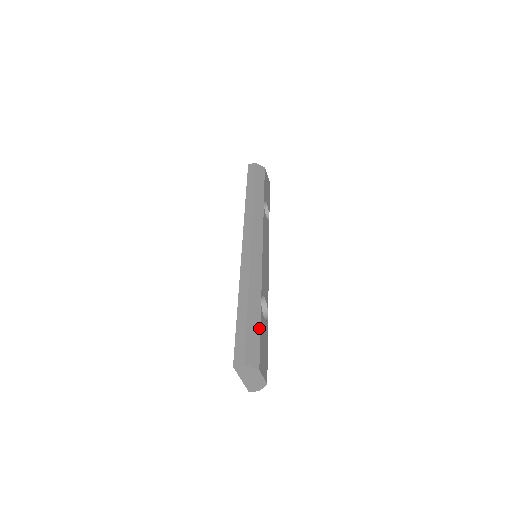
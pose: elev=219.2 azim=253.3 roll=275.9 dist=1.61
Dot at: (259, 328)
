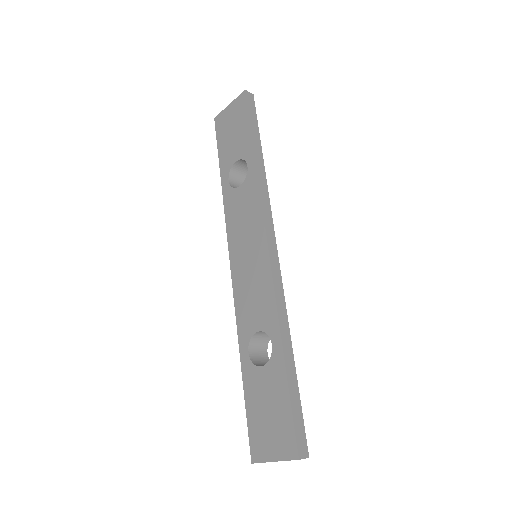
Dot at: occluded
